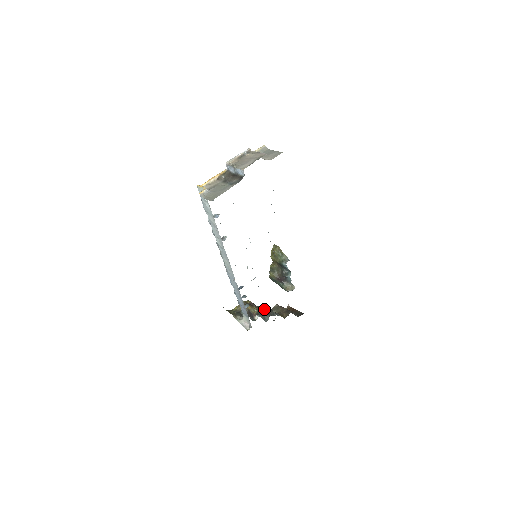
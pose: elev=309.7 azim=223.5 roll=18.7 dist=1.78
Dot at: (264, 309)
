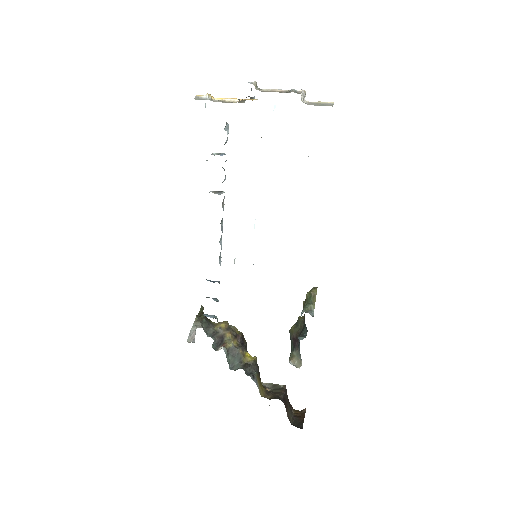
Dot at: (247, 357)
